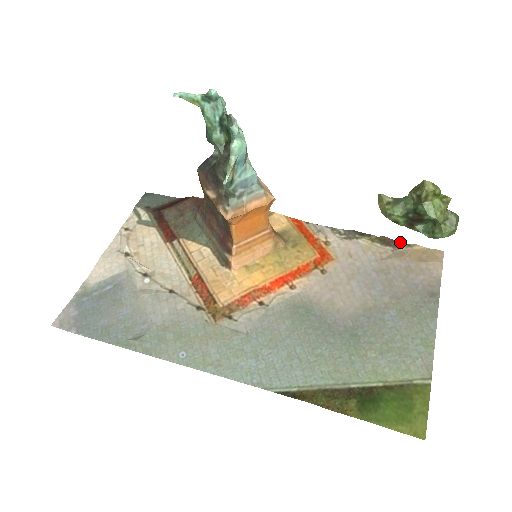
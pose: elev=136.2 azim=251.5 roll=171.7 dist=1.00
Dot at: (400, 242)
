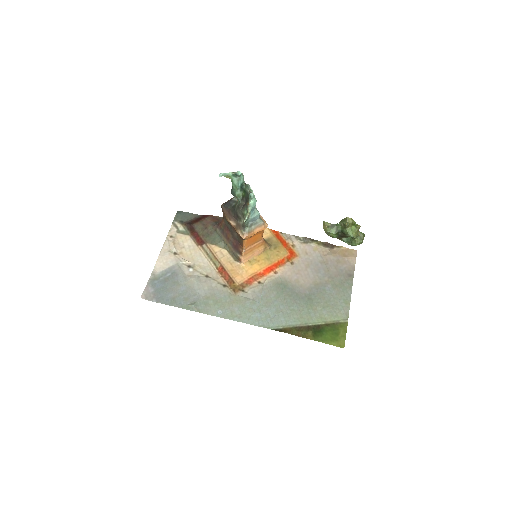
Dot at: (334, 245)
